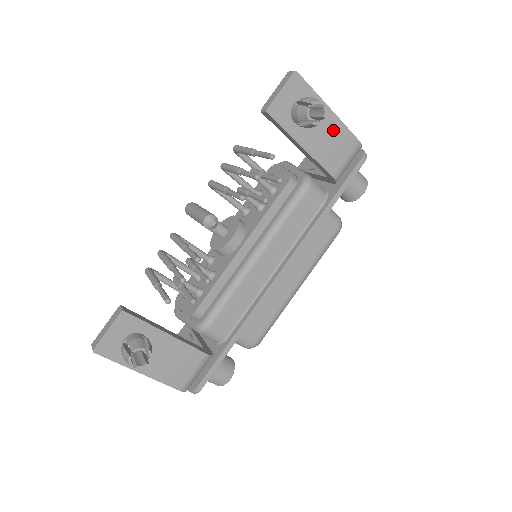
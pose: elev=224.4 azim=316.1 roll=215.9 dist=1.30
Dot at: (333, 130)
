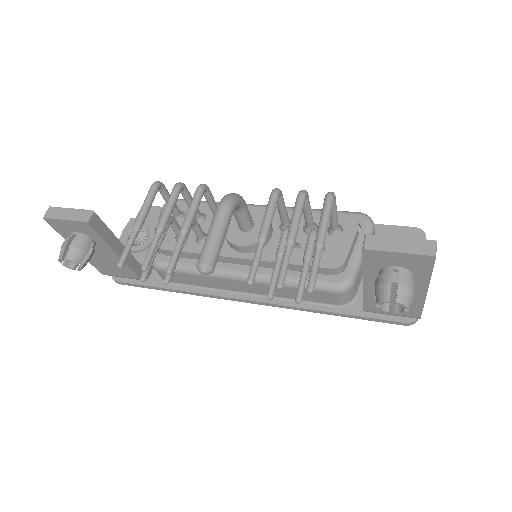
Dot at: occluded
